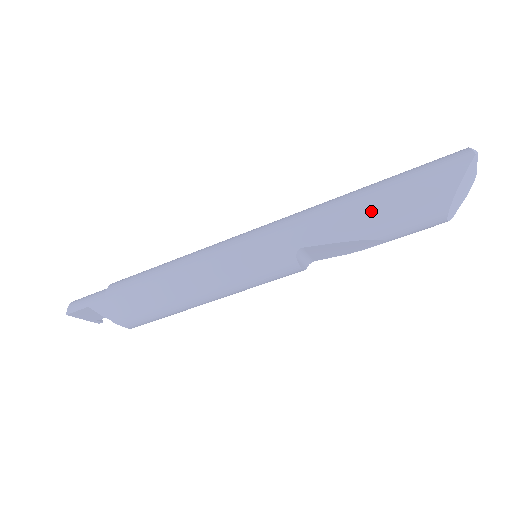
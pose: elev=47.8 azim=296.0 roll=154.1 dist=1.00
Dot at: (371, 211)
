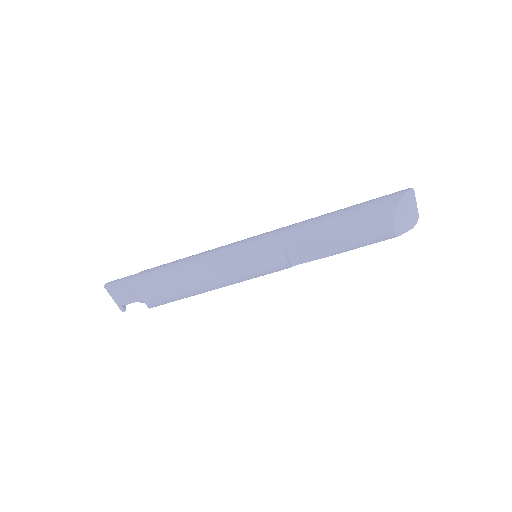
Dot at: (339, 217)
